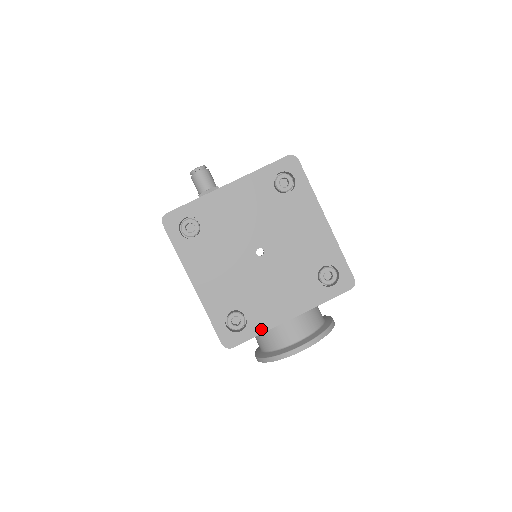
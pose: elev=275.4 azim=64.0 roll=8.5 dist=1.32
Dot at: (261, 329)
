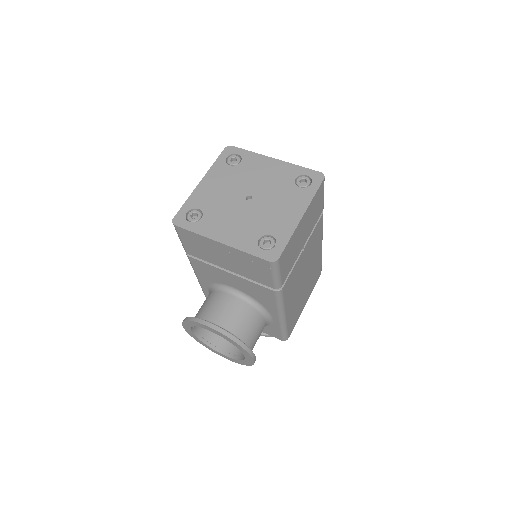
Dot at: (199, 231)
